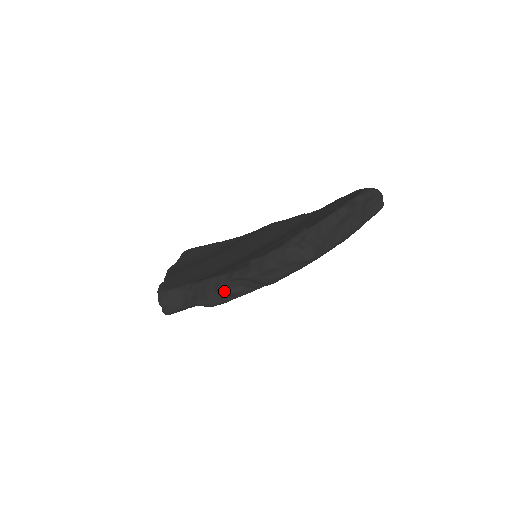
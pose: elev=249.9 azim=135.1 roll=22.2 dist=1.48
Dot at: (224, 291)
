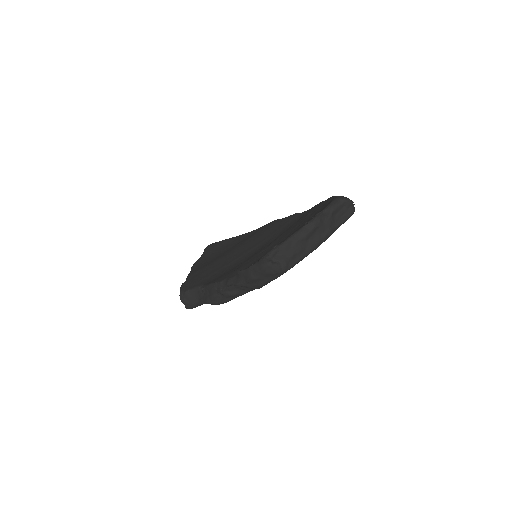
Dot at: (224, 294)
